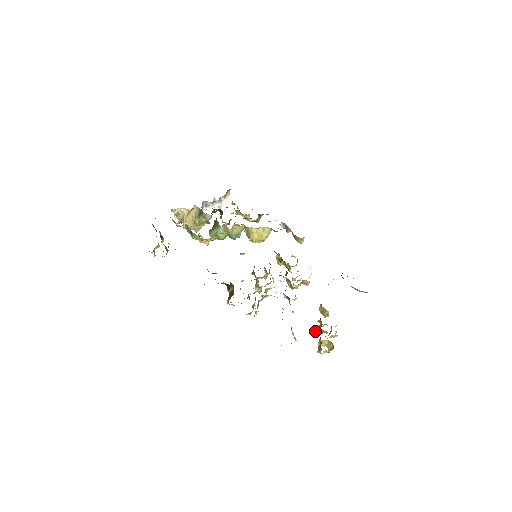
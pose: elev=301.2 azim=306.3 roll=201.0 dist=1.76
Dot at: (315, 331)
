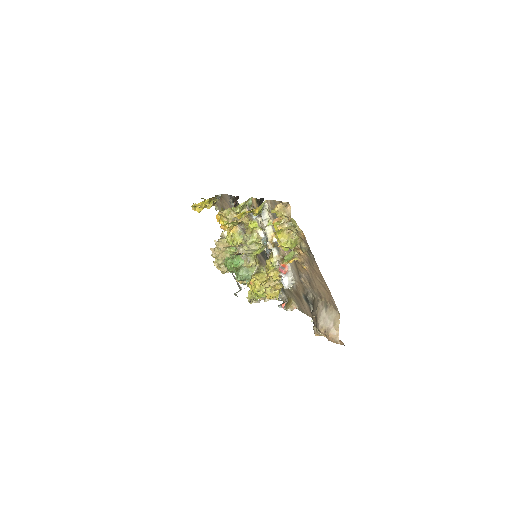
Dot at: (275, 233)
